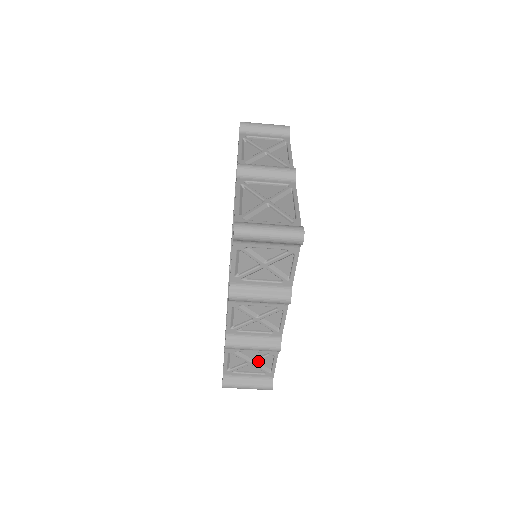
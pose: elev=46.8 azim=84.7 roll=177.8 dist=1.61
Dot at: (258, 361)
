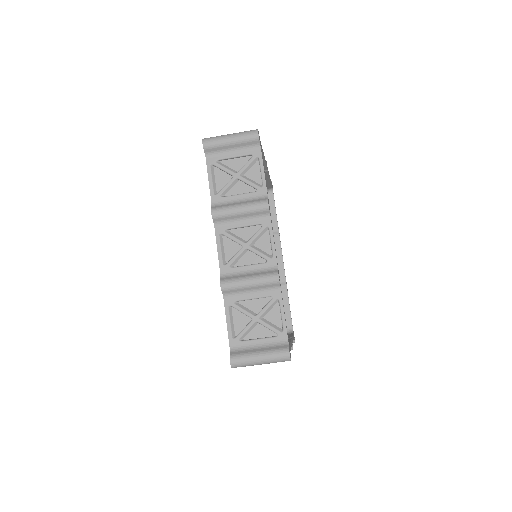
Dot at: (264, 317)
